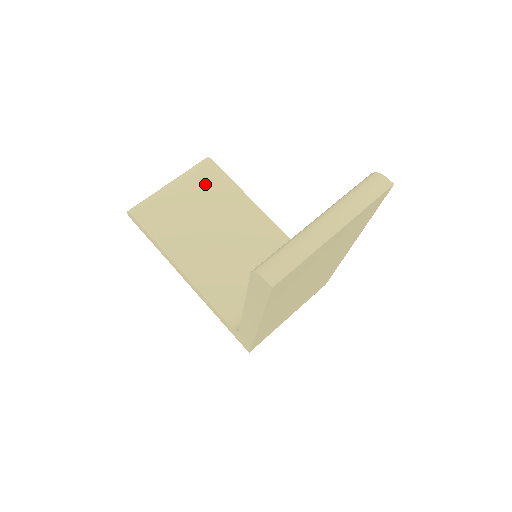
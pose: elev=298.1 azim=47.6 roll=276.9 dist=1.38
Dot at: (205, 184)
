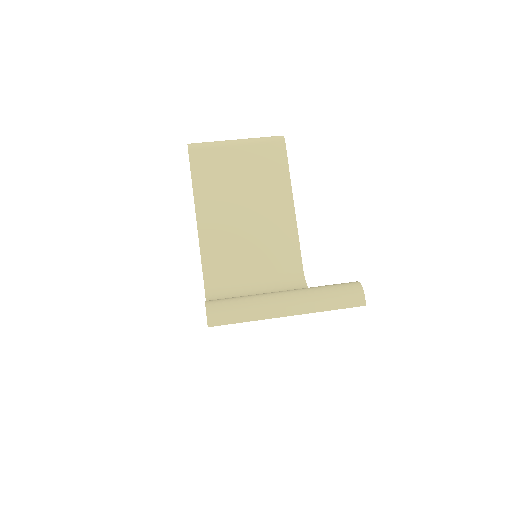
Dot at: (265, 160)
